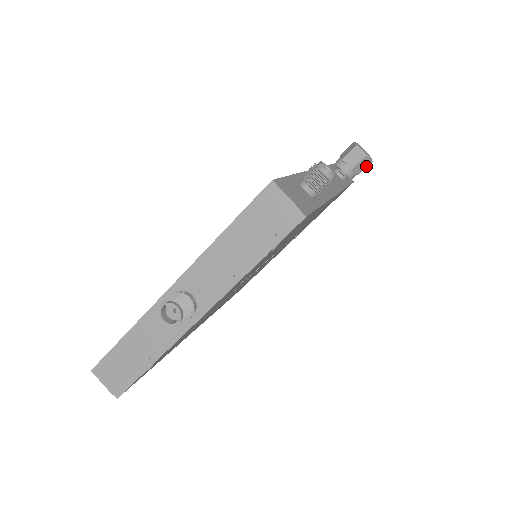
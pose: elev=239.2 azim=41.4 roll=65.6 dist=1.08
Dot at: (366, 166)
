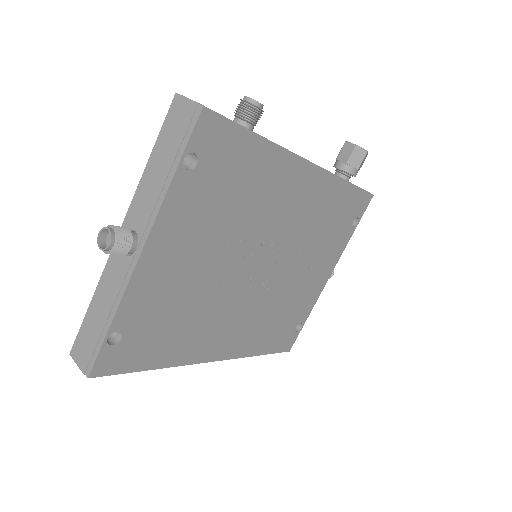
Dot at: (362, 158)
